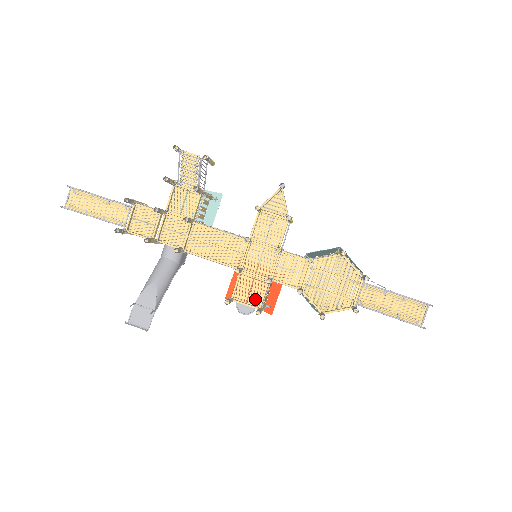
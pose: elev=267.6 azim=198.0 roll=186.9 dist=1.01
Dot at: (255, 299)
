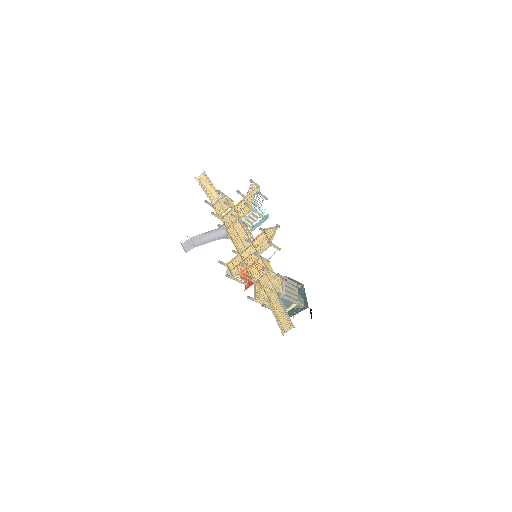
Dot at: (235, 272)
